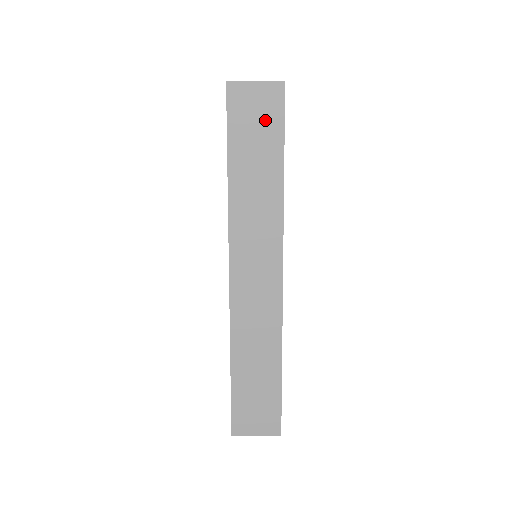
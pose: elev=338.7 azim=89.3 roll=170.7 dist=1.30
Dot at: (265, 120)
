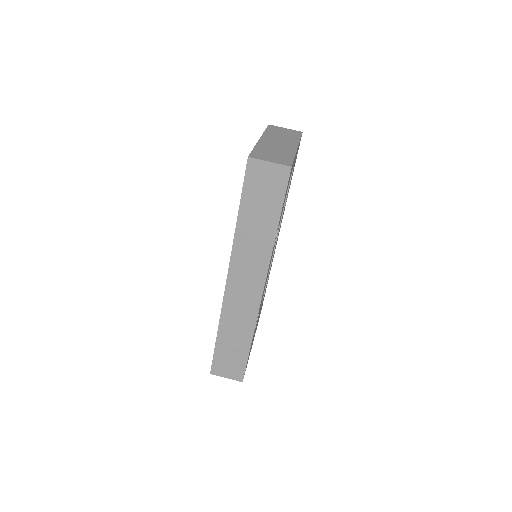
Dot at: (271, 190)
